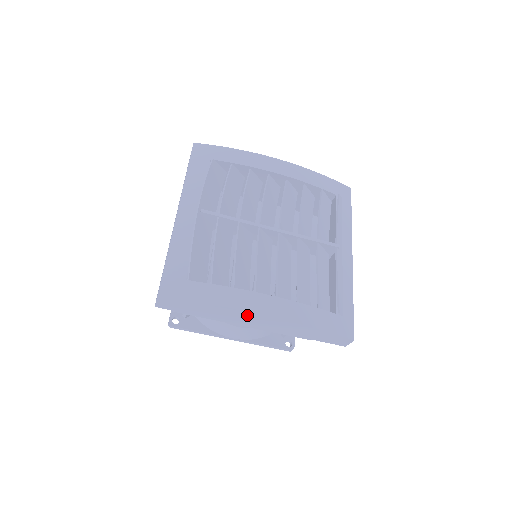
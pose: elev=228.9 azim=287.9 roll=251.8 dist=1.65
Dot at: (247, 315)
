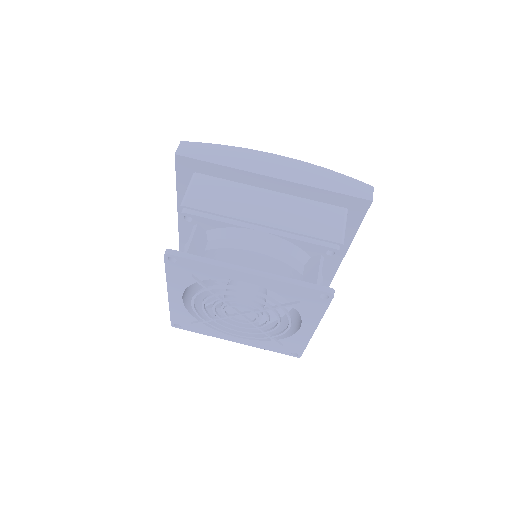
Dot at: (263, 157)
